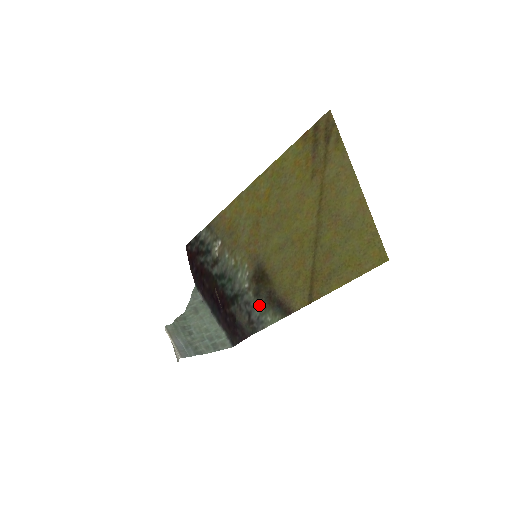
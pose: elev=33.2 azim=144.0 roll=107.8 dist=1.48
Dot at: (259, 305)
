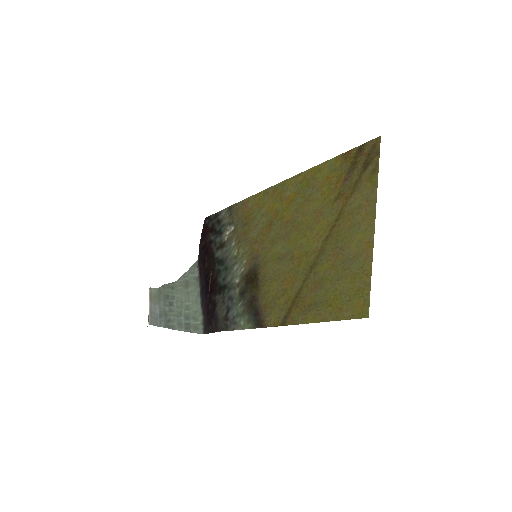
Dot at: (239, 305)
